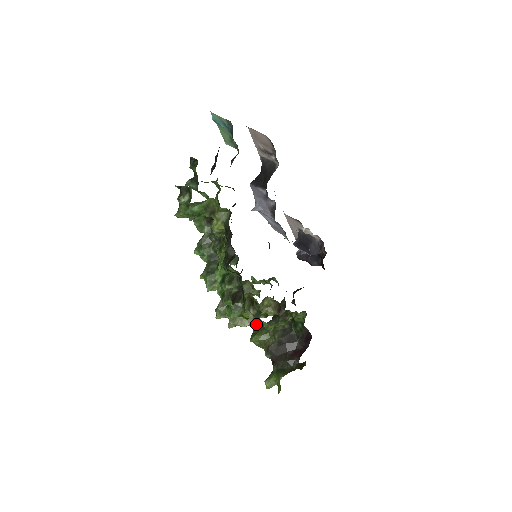
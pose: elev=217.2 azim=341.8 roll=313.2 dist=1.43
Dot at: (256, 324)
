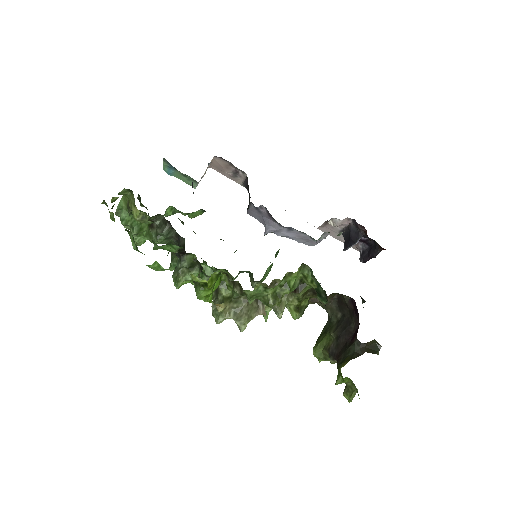
Dot at: occluded
